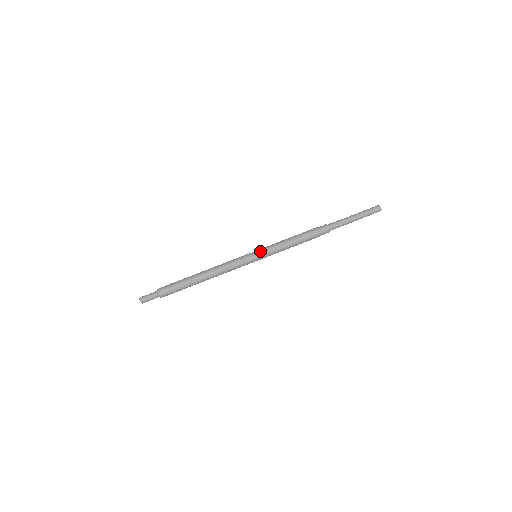
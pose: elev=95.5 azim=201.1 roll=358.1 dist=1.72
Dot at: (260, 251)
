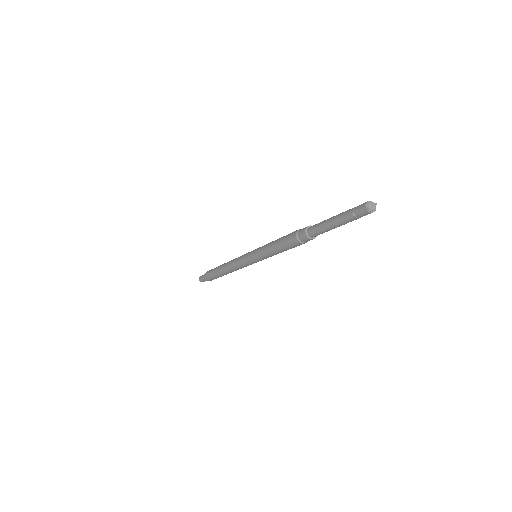
Dot at: (255, 259)
